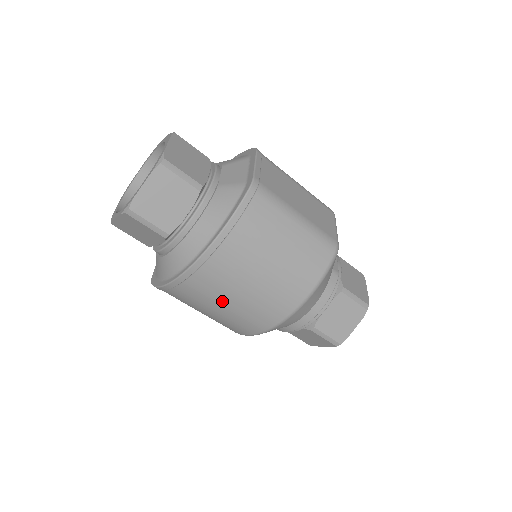
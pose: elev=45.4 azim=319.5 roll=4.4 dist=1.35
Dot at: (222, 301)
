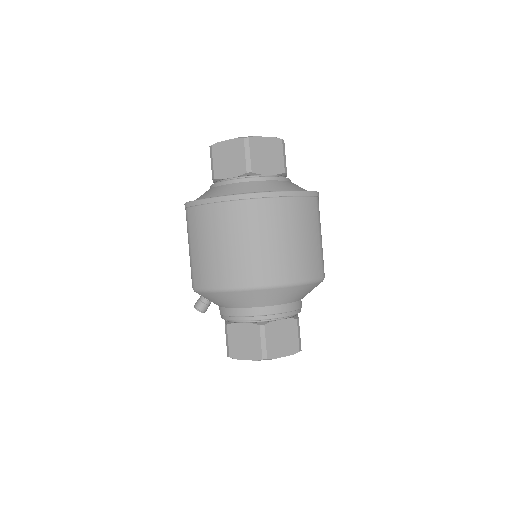
Dot at: (242, 236)
